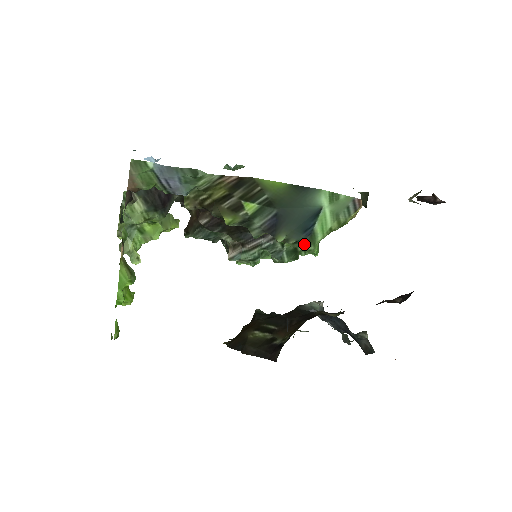
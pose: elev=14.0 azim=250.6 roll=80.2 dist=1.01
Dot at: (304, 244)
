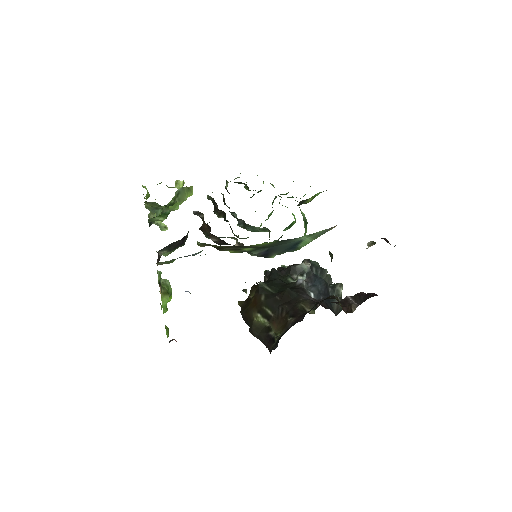
Dot at: occluded
